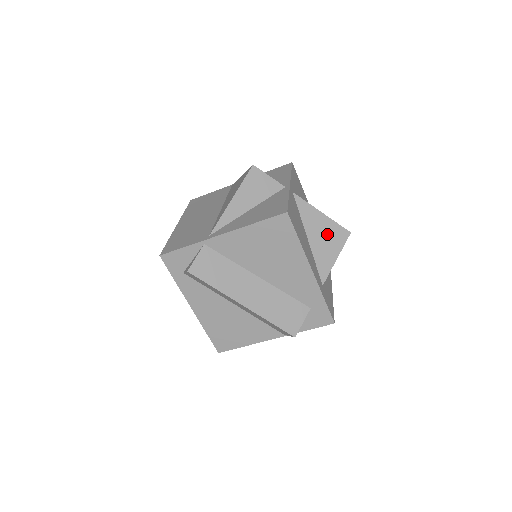
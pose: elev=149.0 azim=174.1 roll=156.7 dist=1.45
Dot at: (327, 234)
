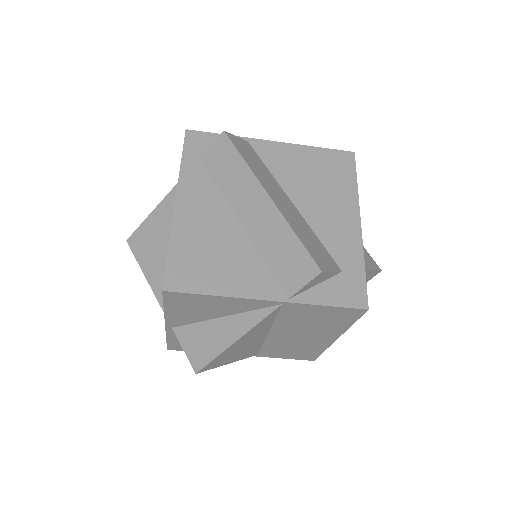
Dot at: occluded
